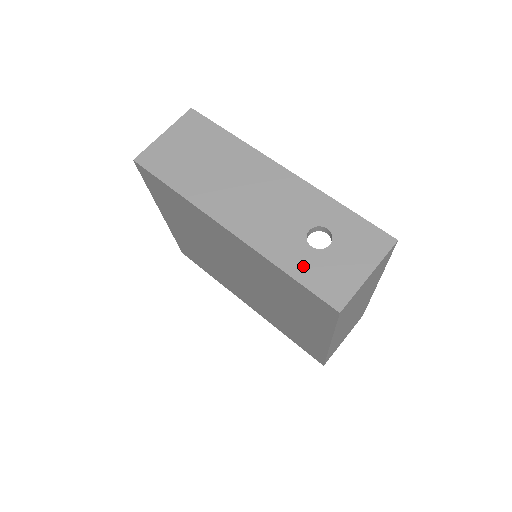
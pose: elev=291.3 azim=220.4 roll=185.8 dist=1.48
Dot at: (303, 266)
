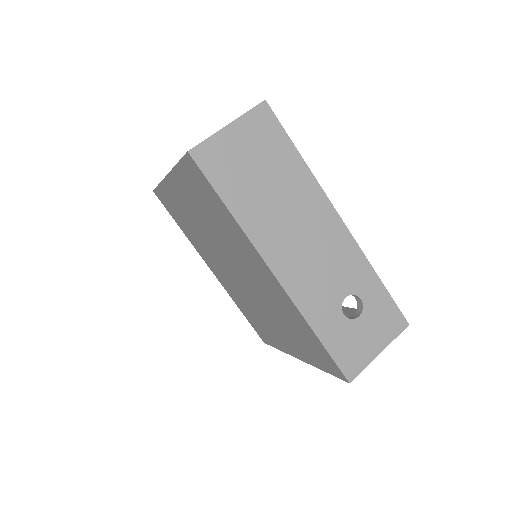
Dot at: (333, 333)
